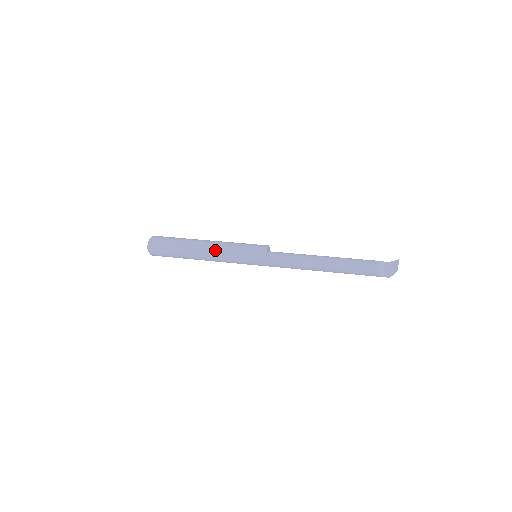
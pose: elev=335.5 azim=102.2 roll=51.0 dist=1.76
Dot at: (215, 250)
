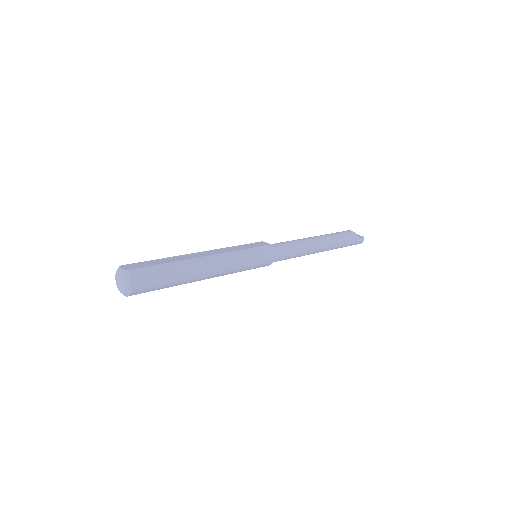
Dot at: (215, 252)
